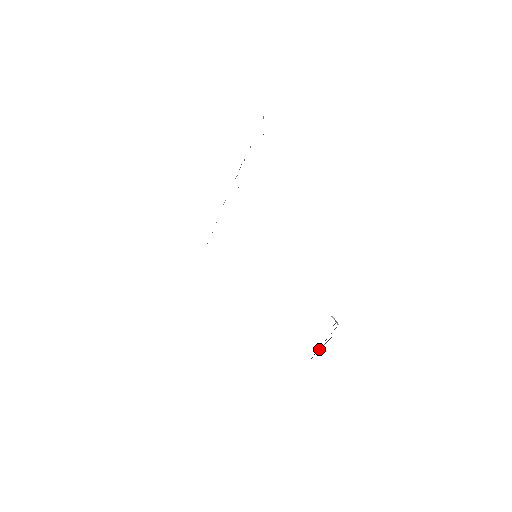
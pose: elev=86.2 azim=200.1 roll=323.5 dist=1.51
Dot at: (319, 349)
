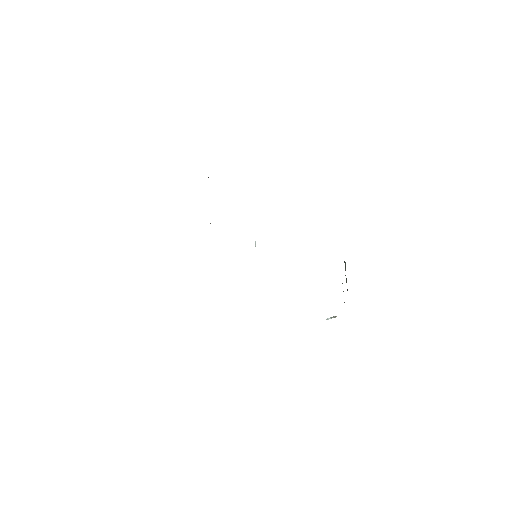
Dot at: occluded
